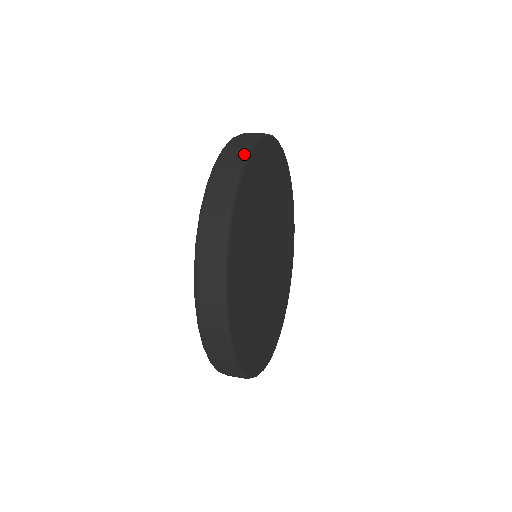
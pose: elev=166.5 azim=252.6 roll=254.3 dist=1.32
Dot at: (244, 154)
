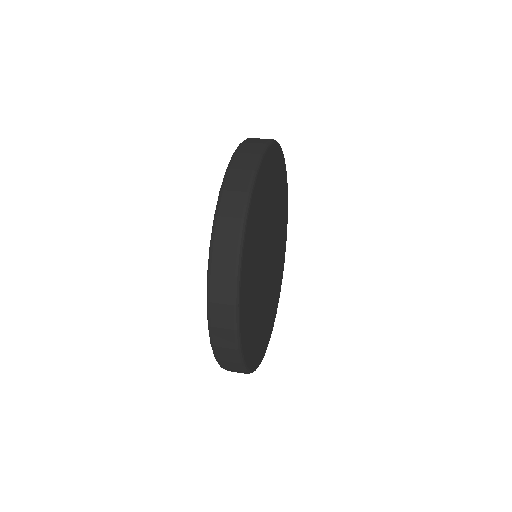
Dot at: (249, 180)
